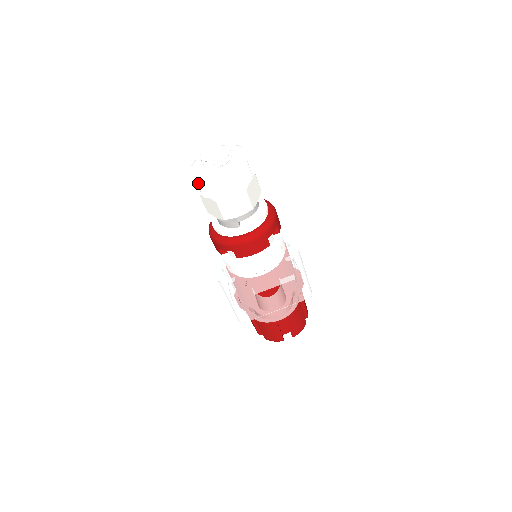
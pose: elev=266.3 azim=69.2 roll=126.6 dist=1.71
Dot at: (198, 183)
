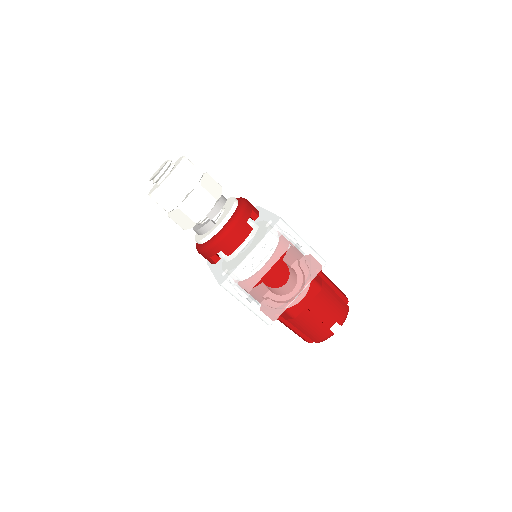
Dot at: (155, 200)
